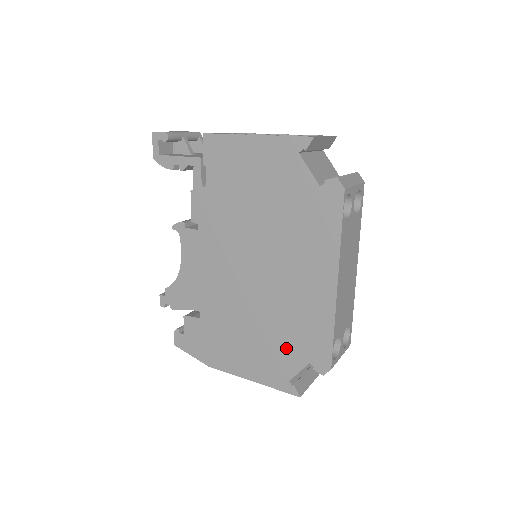
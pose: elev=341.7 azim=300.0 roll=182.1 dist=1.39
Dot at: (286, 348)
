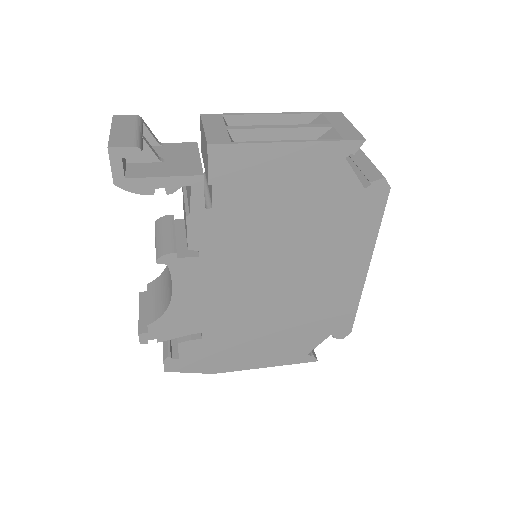
Dot at: (308, 332)
